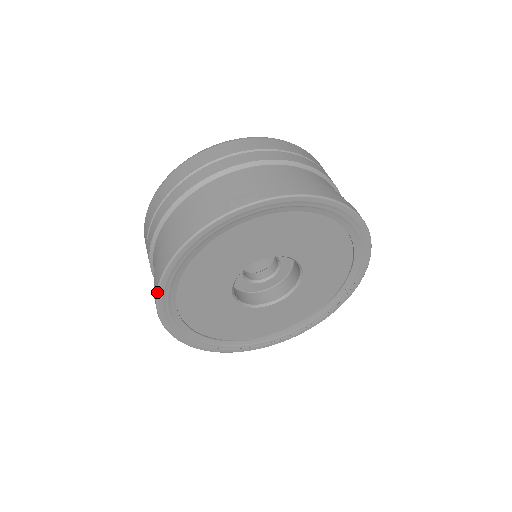
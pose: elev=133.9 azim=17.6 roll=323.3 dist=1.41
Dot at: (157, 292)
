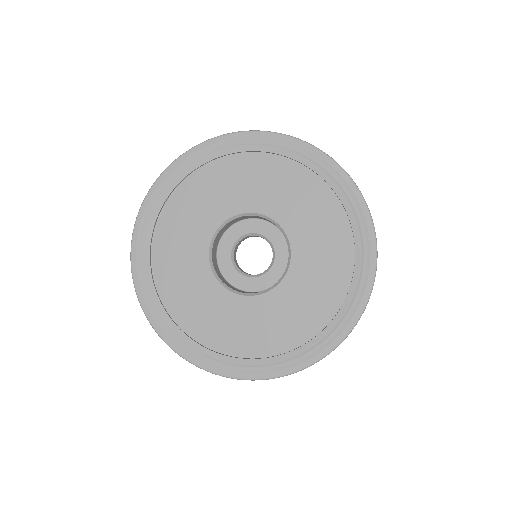
Dot at: (134, 284)
